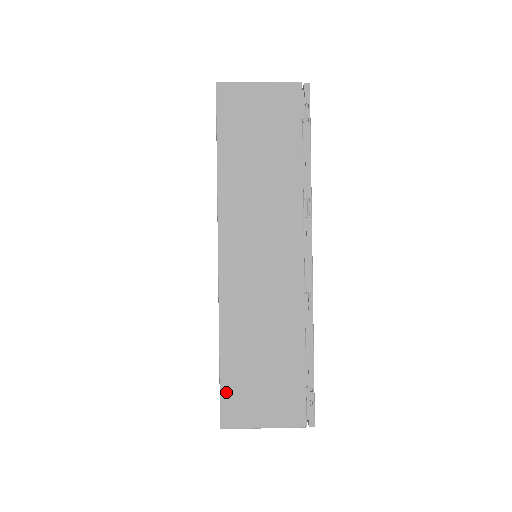
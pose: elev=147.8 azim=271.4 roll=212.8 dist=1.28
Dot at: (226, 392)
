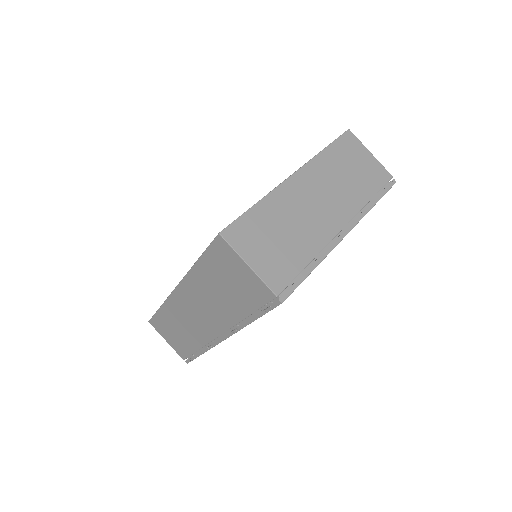
Dot at: (156, 319)
